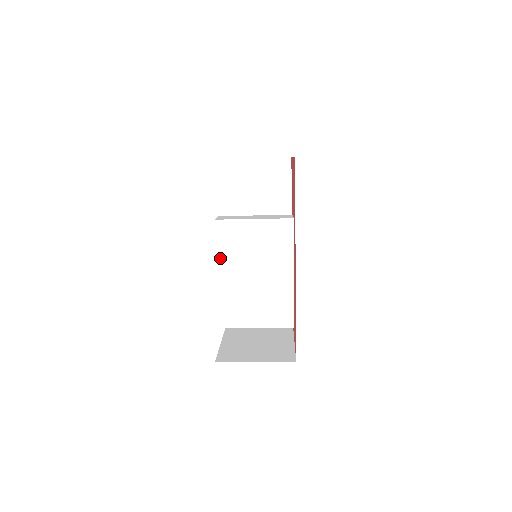
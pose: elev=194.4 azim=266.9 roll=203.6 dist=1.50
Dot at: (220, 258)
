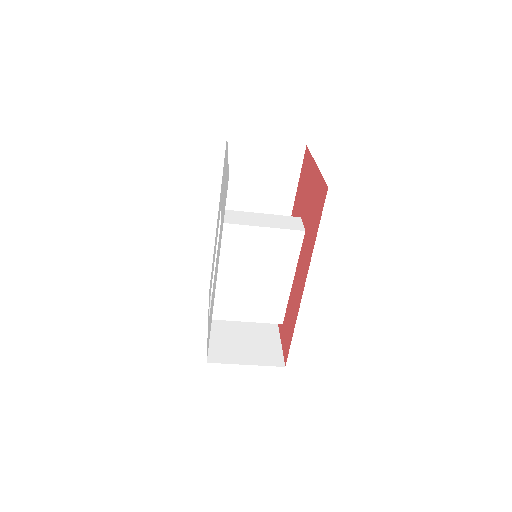
Dot at: (220, 259)
